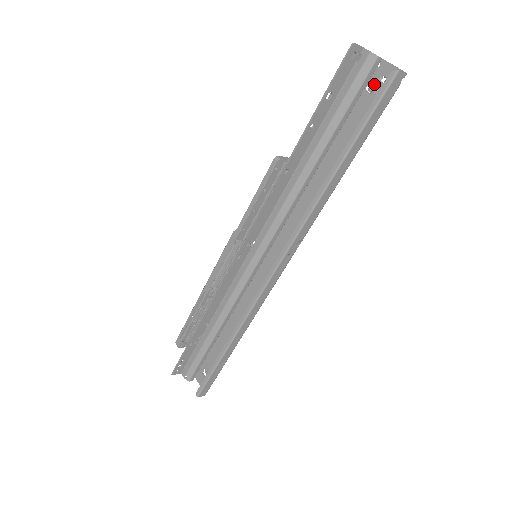
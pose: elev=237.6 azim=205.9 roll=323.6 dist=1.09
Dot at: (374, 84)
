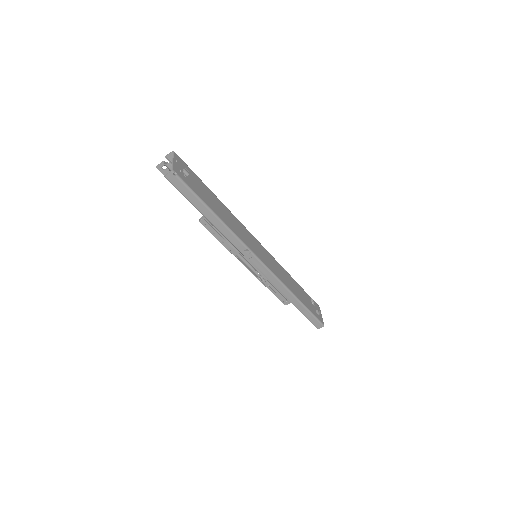
Dot at: (184, 170)
